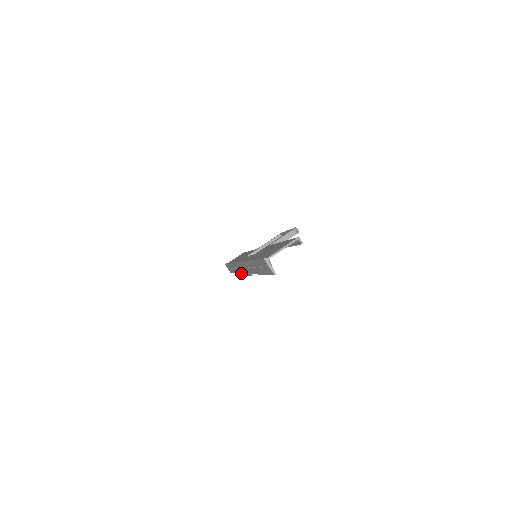
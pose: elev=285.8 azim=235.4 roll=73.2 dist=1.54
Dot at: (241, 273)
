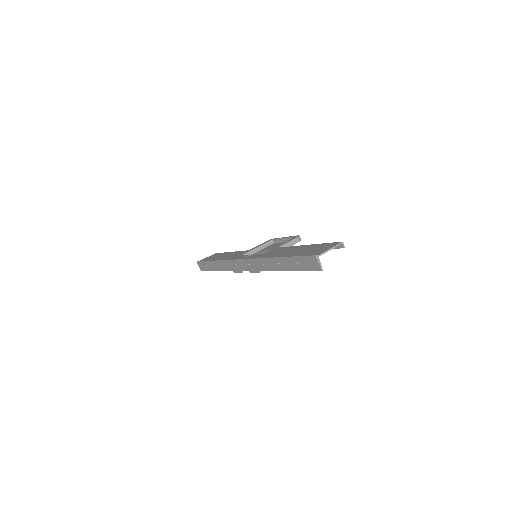
Dot at: (233, 270)
